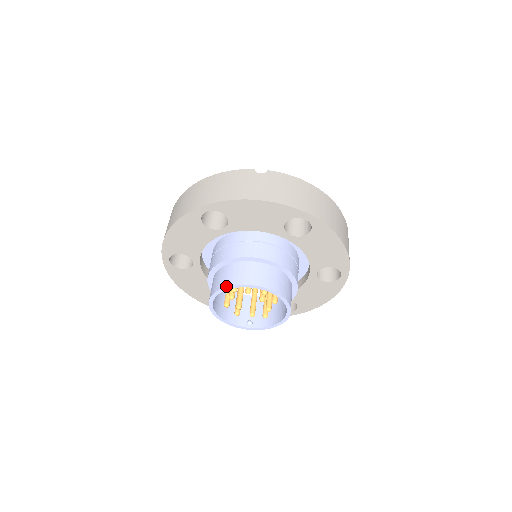
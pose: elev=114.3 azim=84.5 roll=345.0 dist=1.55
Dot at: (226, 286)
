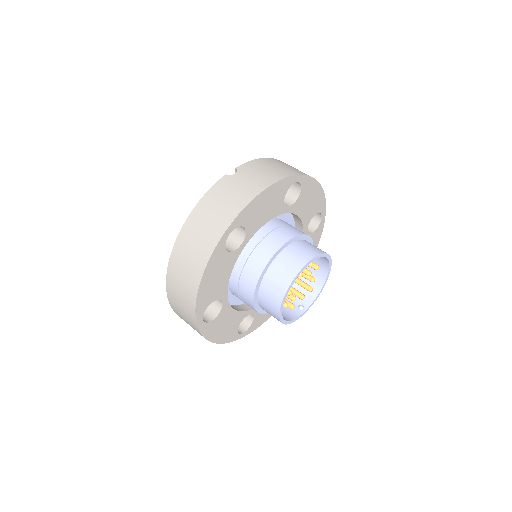
Dot at: (291, 281)
